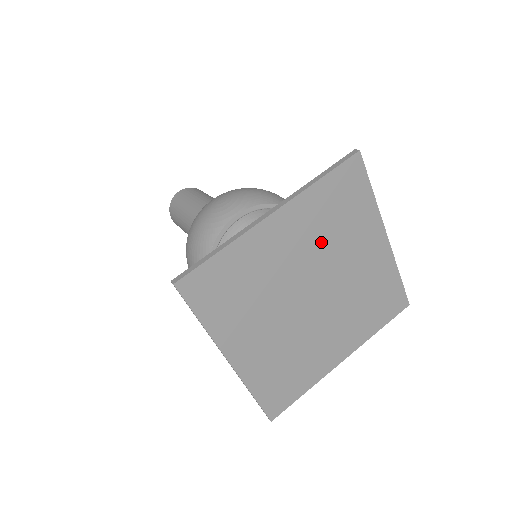
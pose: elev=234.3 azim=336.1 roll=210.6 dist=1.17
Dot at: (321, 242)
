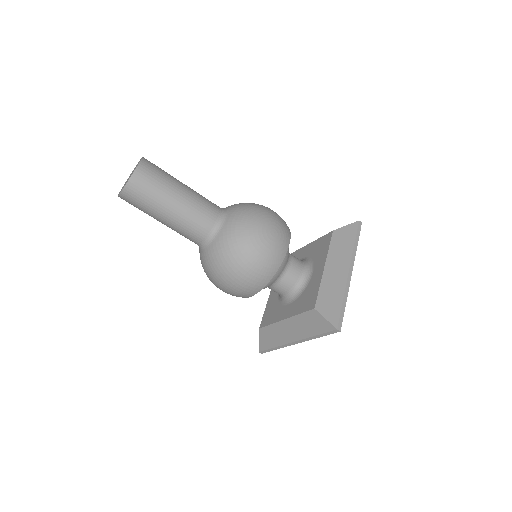
Dot at: occluded
